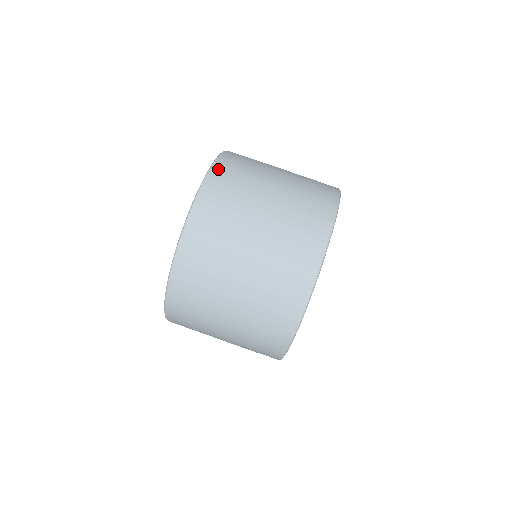
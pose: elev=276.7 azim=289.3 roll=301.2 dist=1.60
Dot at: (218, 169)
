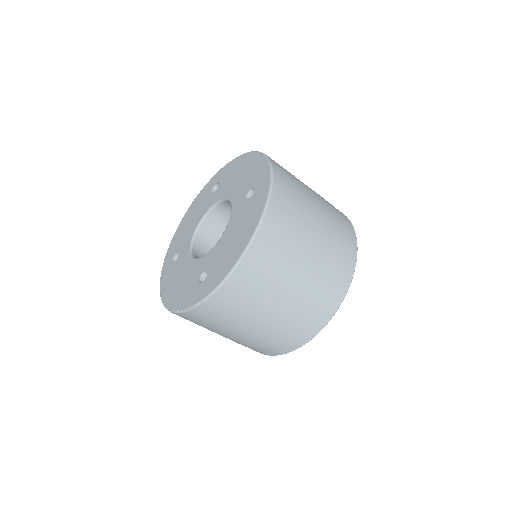
Dot at: (278, 175)
